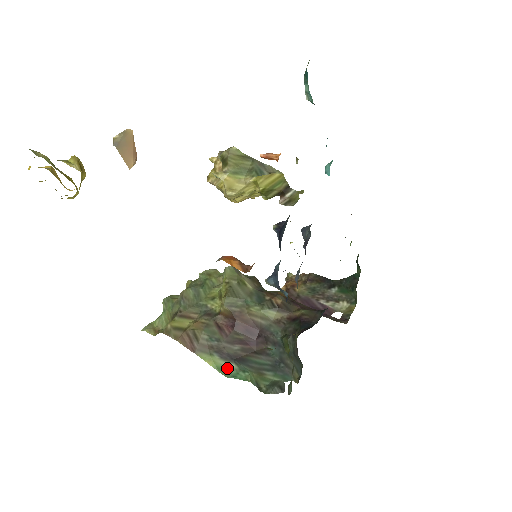
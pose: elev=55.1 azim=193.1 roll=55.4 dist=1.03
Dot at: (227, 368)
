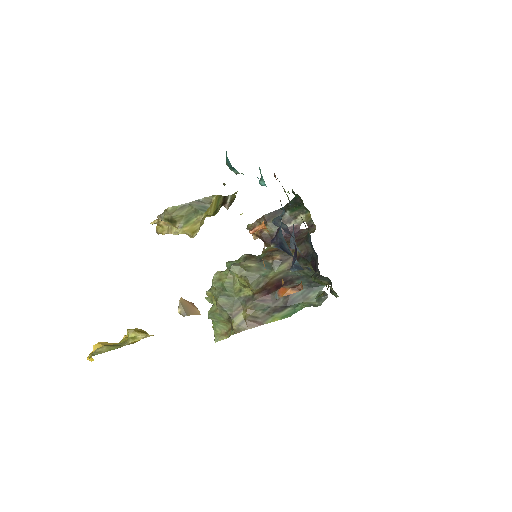
Dot at: (287, 313)
